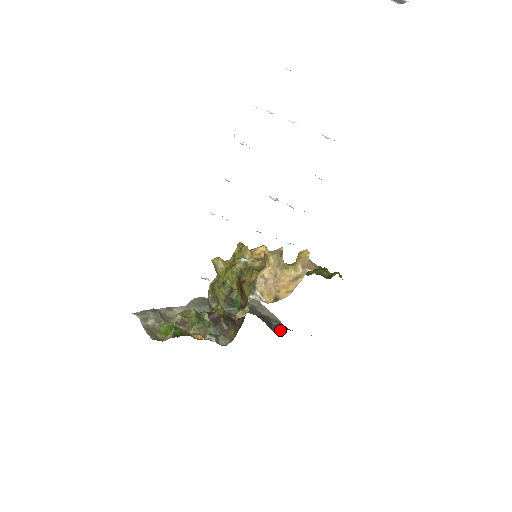
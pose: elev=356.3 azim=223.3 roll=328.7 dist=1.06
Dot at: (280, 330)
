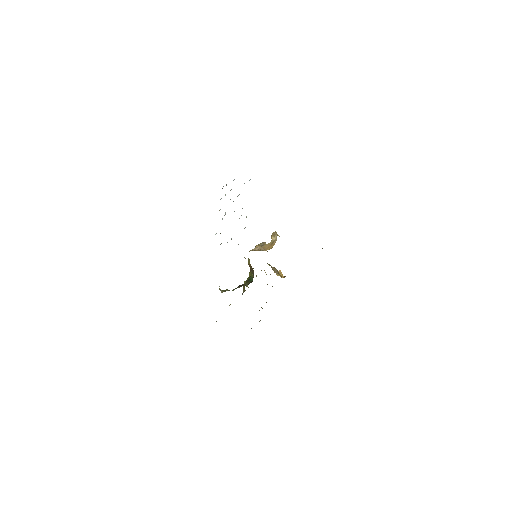
Dot at: occluded
